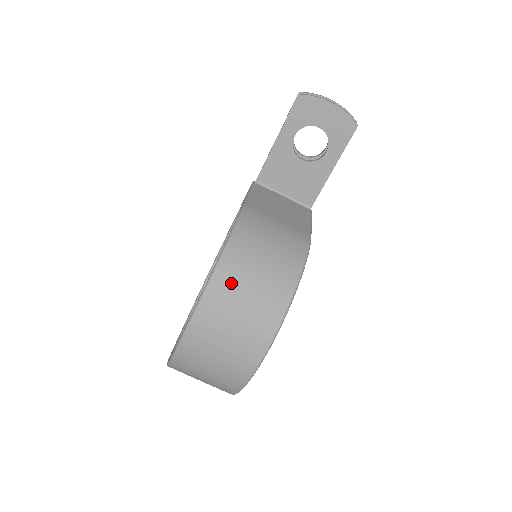
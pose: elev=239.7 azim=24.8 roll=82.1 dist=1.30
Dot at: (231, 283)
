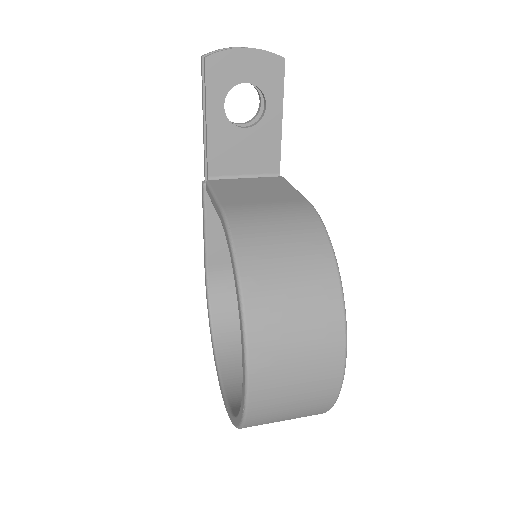
Dot at: (267, 299)
